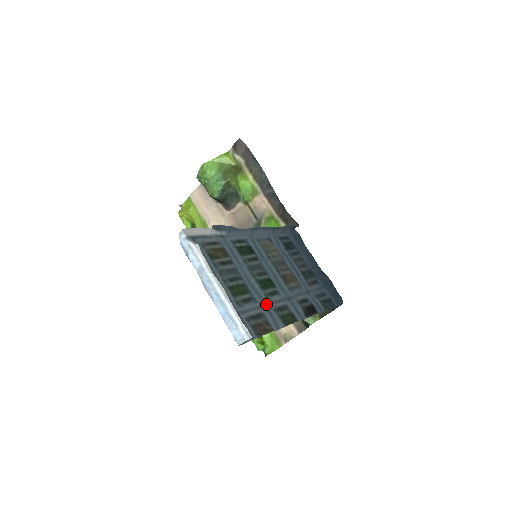
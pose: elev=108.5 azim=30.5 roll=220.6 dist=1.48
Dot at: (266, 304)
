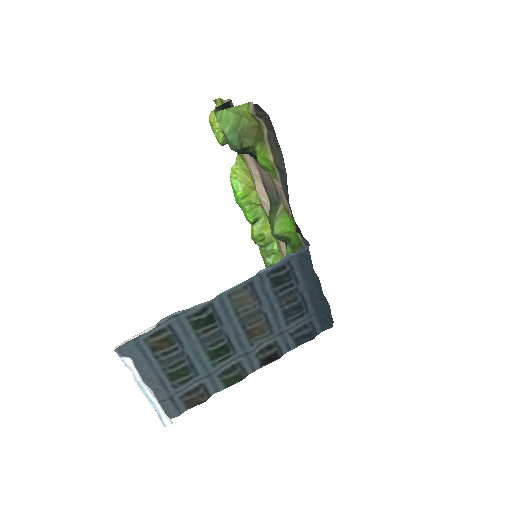
Dot at: (210, 374)
